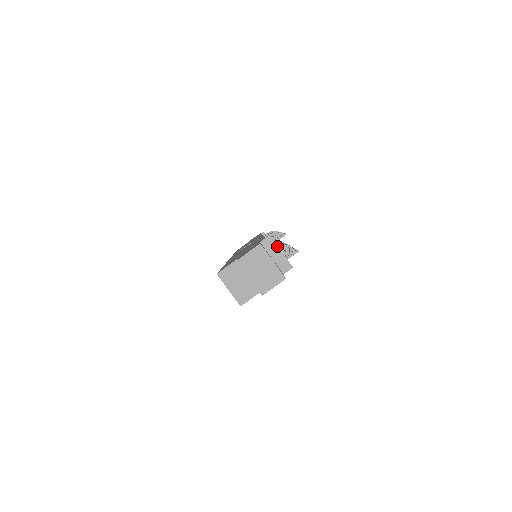
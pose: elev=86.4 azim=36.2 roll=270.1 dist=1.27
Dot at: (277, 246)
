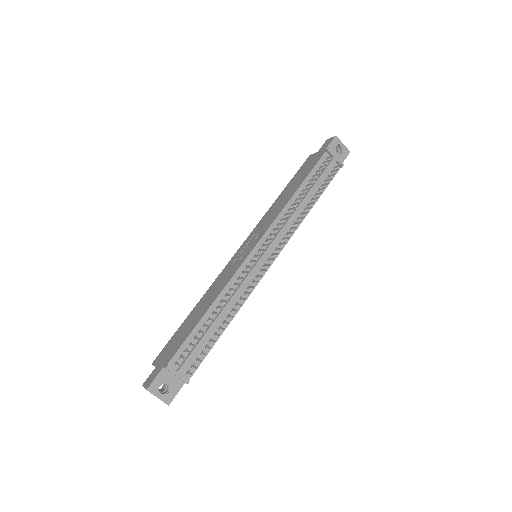
Dot at: occluded
